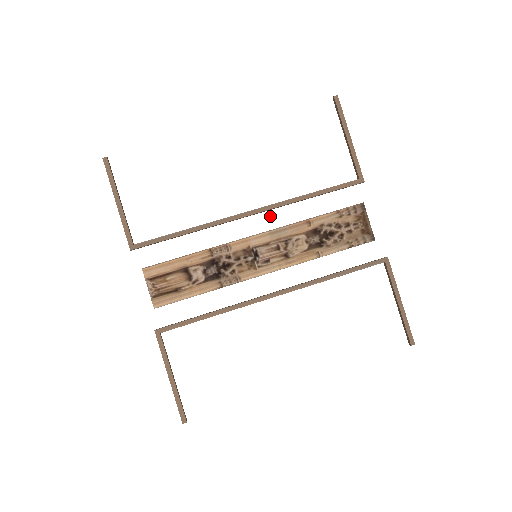
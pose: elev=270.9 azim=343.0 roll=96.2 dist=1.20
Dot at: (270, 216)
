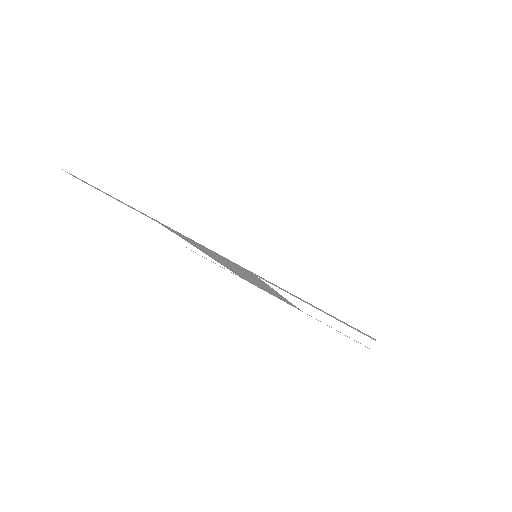
Dot at: occluded
